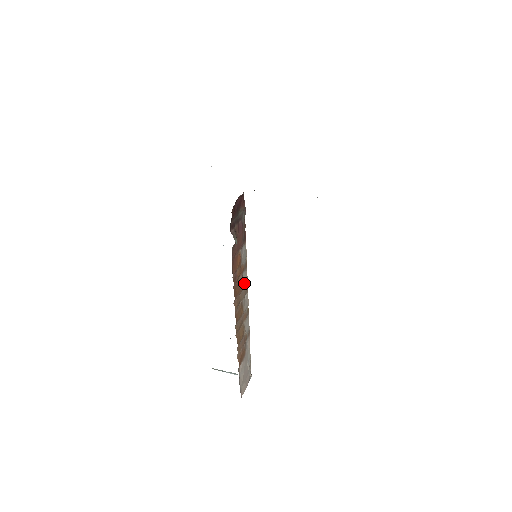
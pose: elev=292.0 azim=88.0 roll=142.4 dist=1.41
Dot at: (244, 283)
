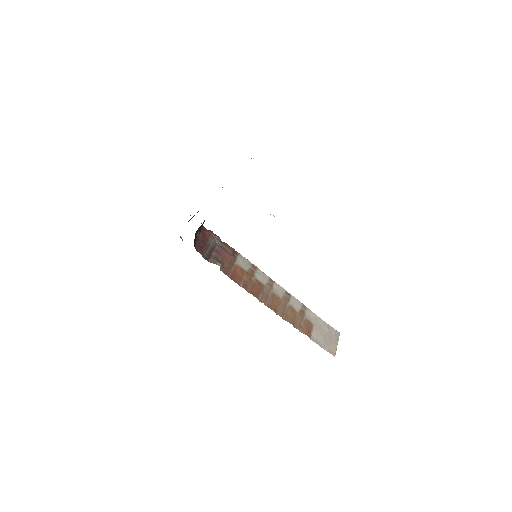
Dot at: (263, 280)
